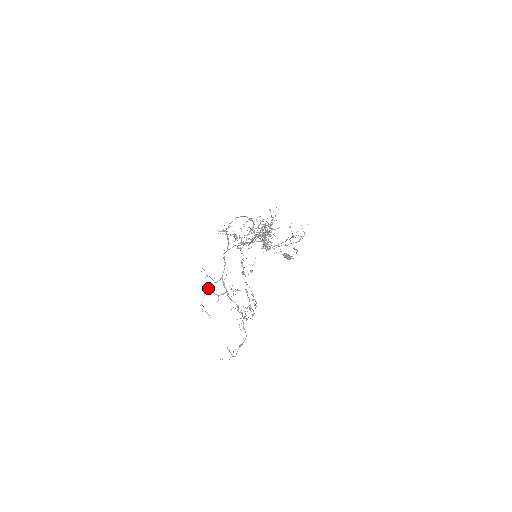
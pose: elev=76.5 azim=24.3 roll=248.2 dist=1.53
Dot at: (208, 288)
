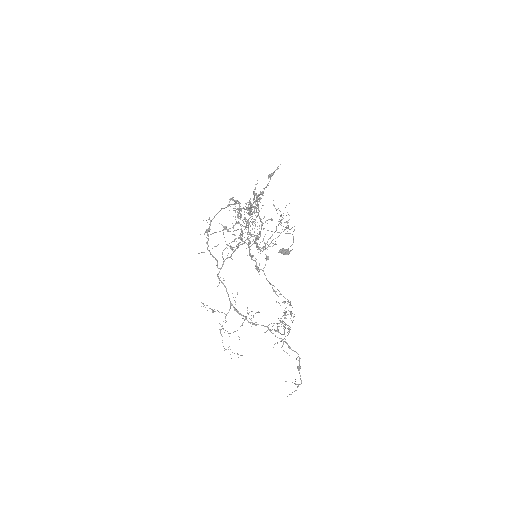
Dot at: (222, 326)
